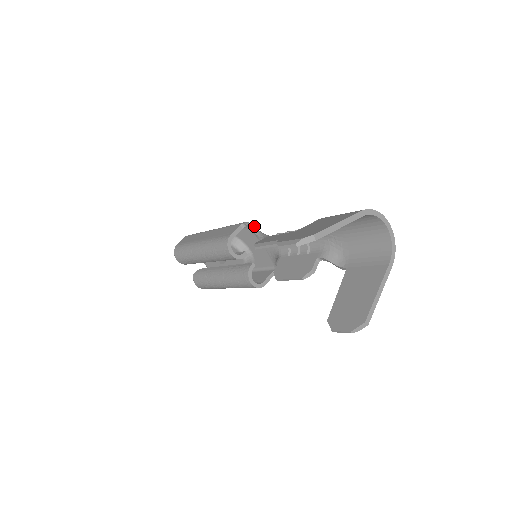
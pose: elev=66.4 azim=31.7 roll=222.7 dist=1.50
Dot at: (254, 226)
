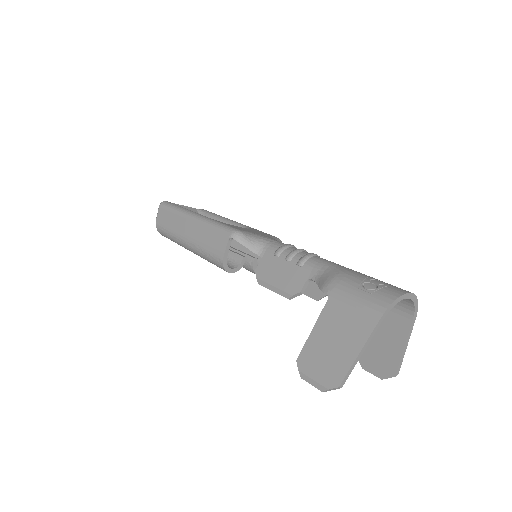
Dot at: (244, 237)
